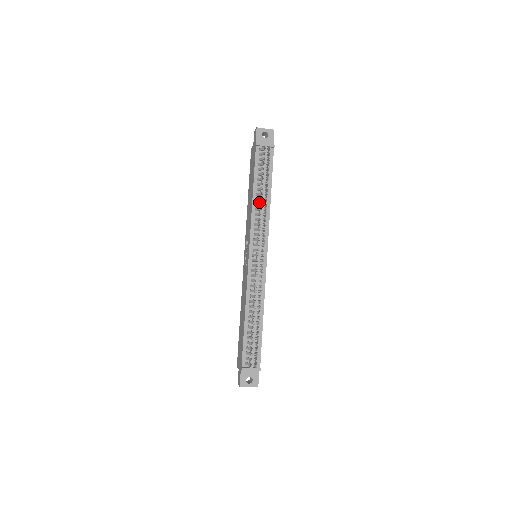
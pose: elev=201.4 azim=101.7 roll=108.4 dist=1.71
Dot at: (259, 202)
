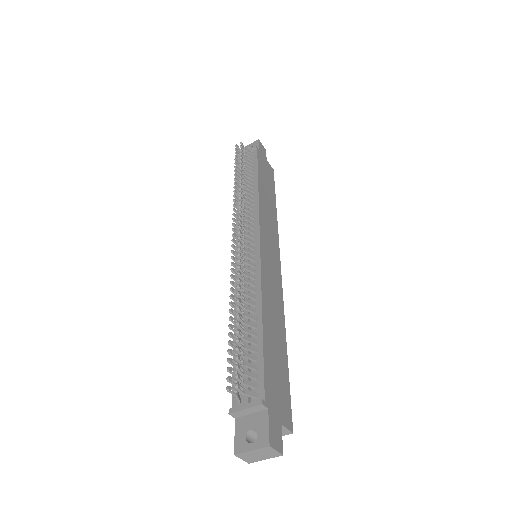
Dot at: occluded
